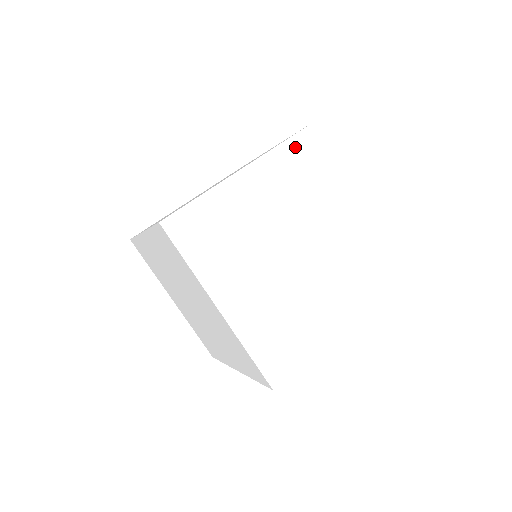
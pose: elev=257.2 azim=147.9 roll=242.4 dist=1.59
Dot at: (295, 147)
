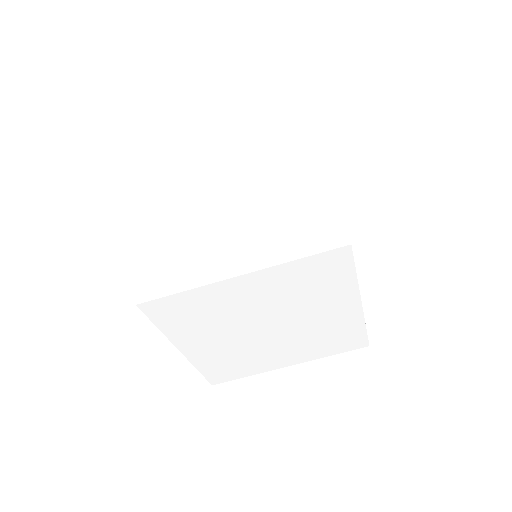
Dot at: (314, 263)
